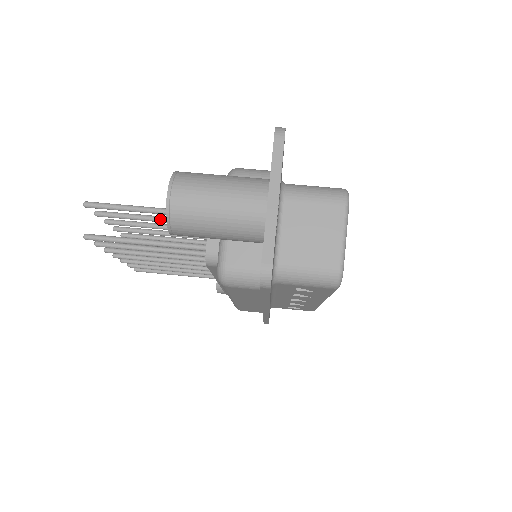
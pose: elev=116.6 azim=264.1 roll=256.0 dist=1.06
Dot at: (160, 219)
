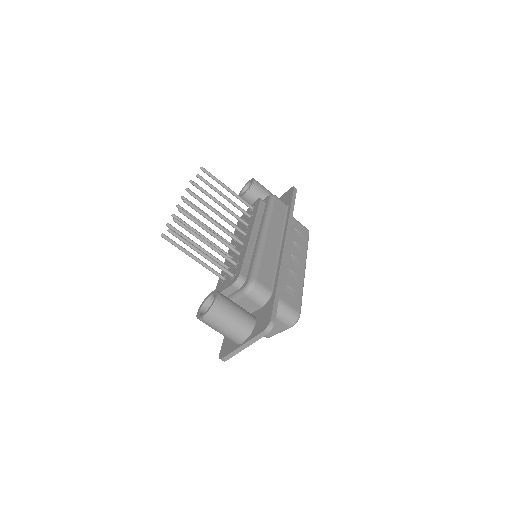
Dot at: (208, 246)
